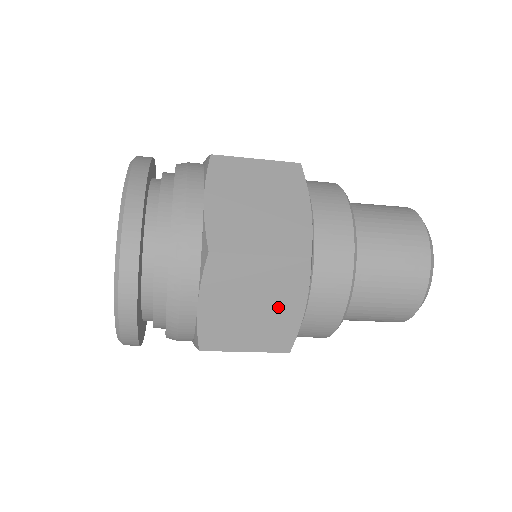
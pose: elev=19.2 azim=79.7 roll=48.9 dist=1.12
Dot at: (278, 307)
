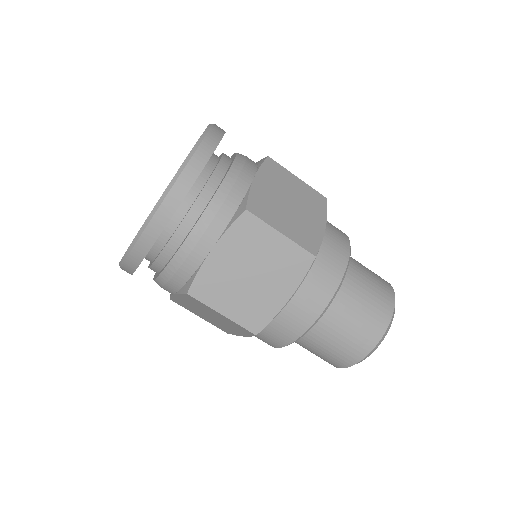
Dot at: (307, 215)
